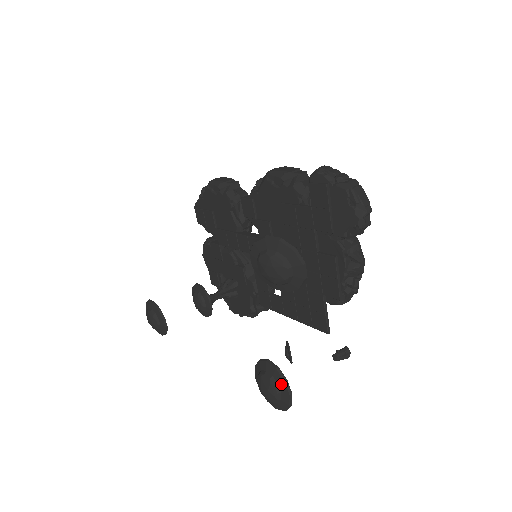
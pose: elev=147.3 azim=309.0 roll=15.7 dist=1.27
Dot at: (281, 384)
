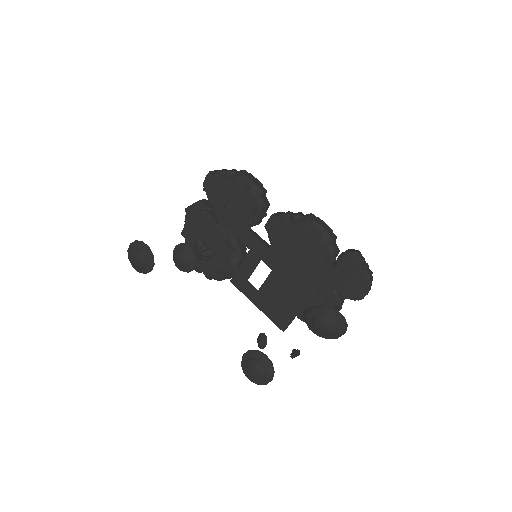
Dot at: (269, 373)
